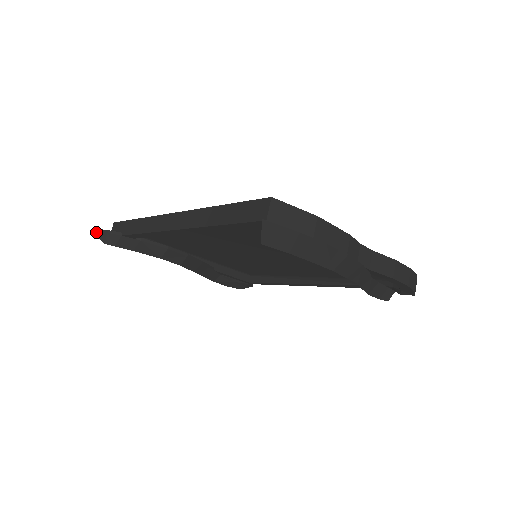
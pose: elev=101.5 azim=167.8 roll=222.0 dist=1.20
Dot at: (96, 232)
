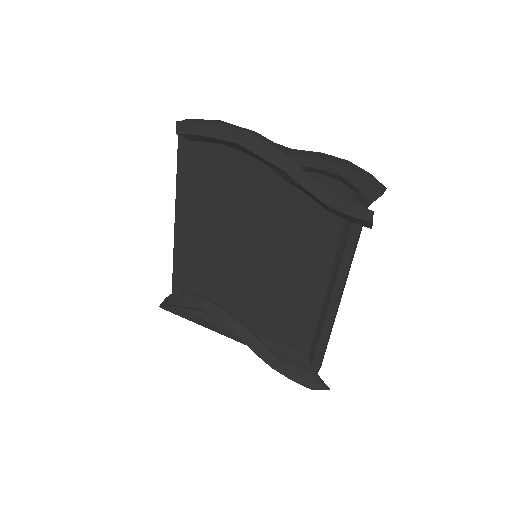
Dot at: (160, 305)
